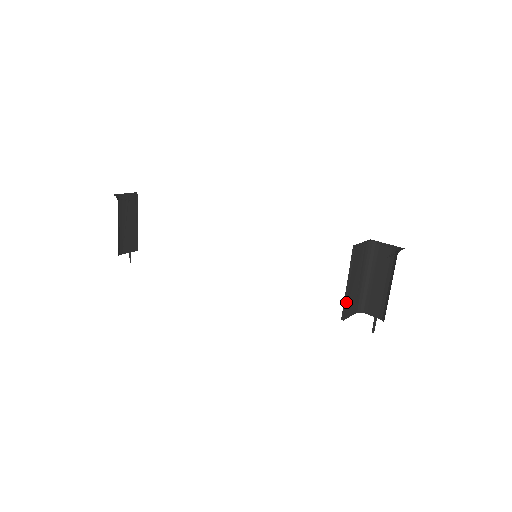
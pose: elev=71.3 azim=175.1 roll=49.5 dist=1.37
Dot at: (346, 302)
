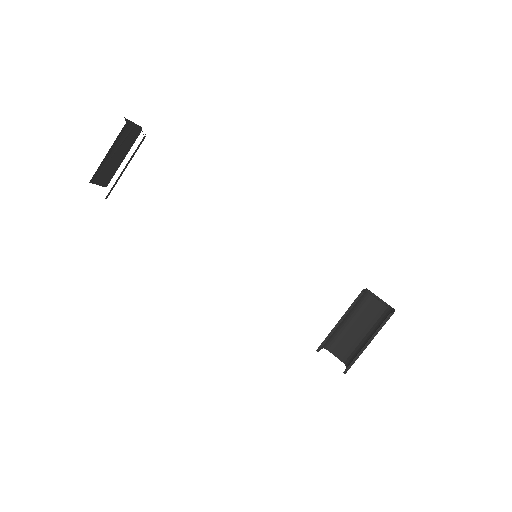
Dot at: (330, 336)
